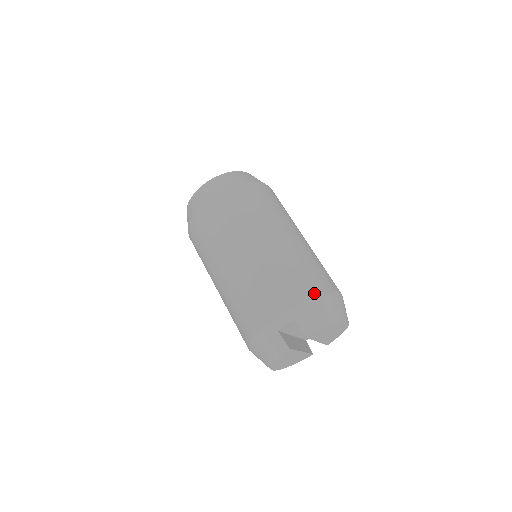
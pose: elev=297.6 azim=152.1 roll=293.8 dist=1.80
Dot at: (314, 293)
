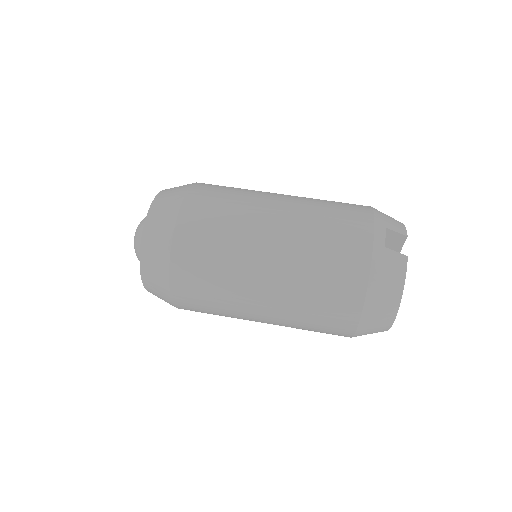
Dot at: (366, 206)
